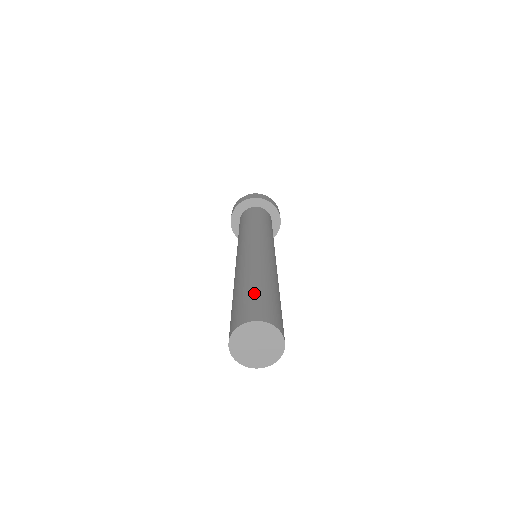
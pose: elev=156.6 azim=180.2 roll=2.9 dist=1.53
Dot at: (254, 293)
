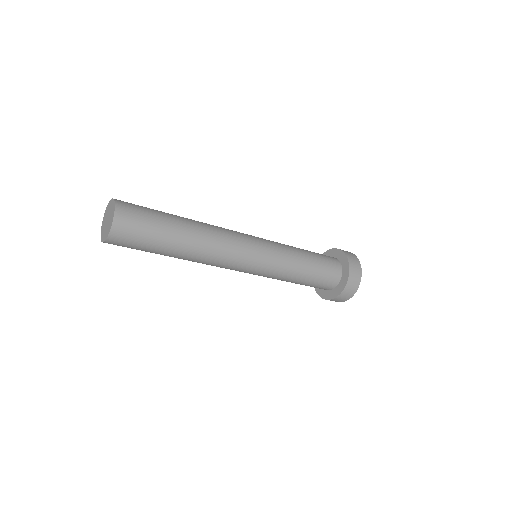
Dot at: occluded
